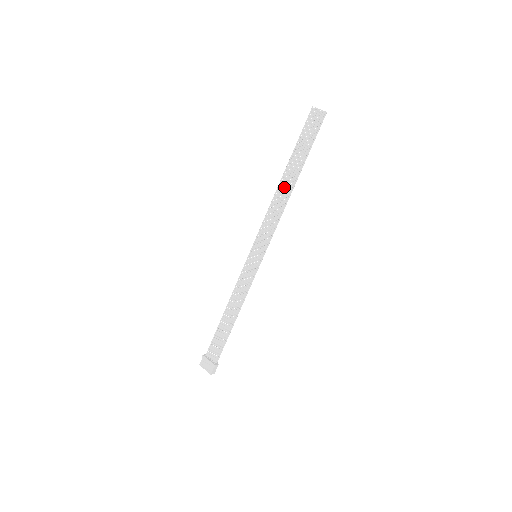
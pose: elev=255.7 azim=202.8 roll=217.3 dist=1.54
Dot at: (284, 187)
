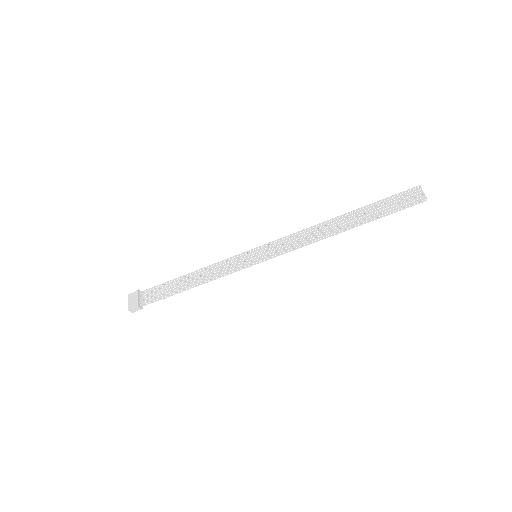
Dot at: occluded
